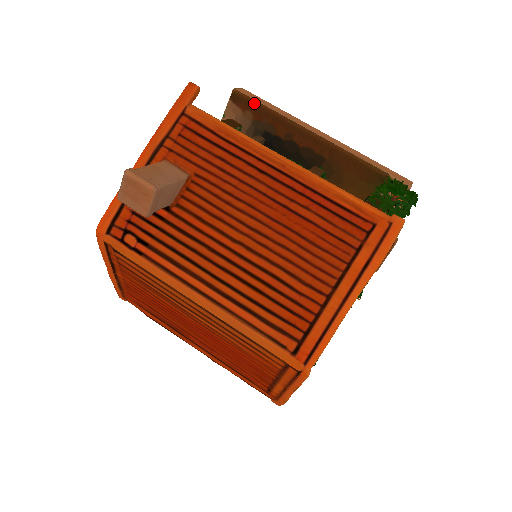
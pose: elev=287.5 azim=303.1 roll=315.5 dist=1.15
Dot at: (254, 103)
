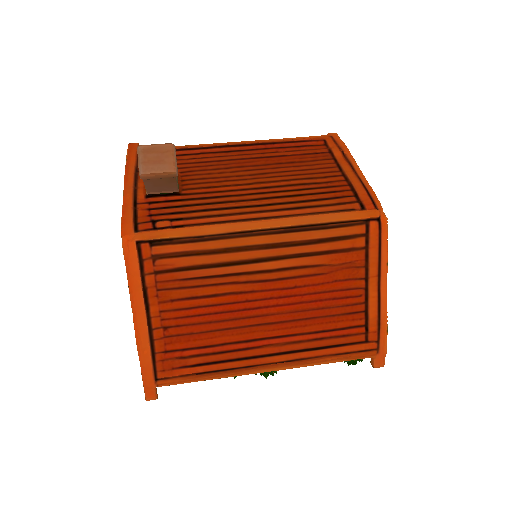
Dot at: occluded
